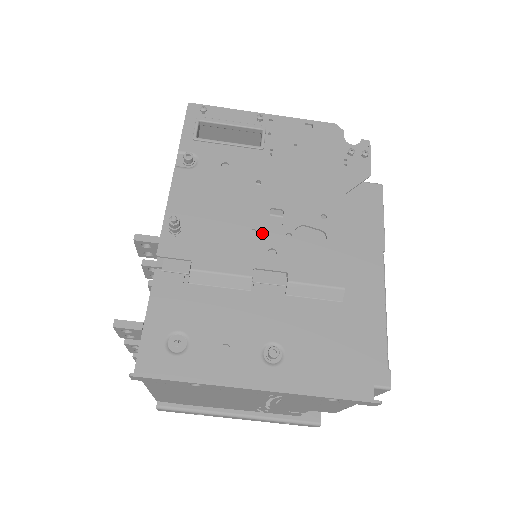
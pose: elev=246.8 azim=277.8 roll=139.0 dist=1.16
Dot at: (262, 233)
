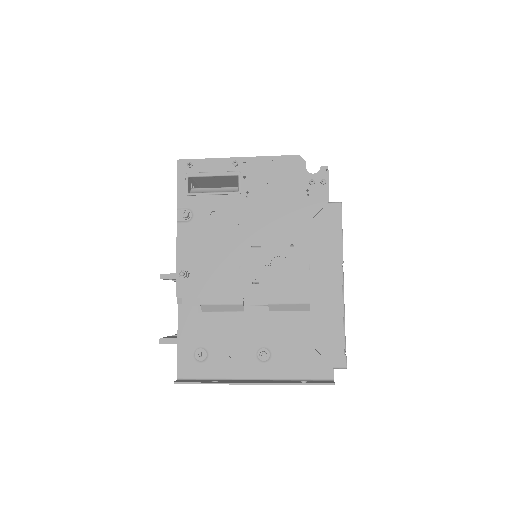
Dot at: (247, 268)
